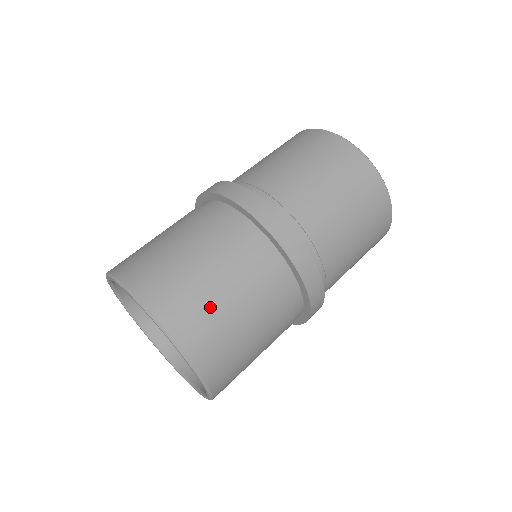
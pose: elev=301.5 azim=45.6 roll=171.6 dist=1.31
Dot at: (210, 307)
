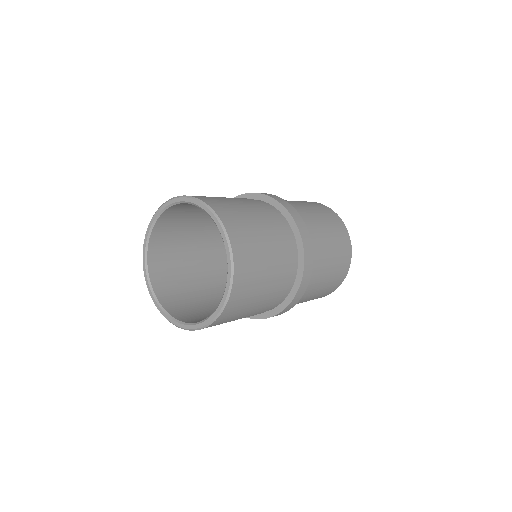
Dot at: (233, 206)
